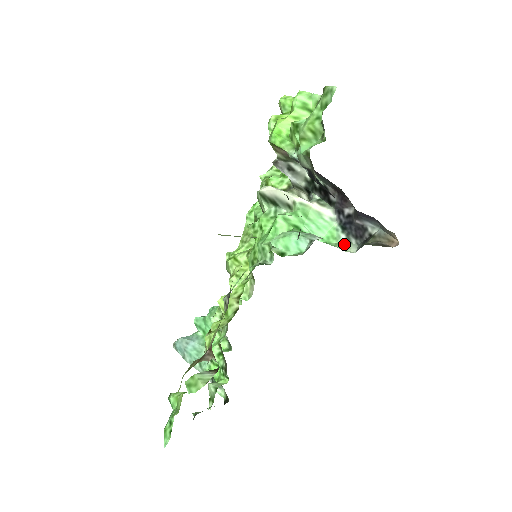
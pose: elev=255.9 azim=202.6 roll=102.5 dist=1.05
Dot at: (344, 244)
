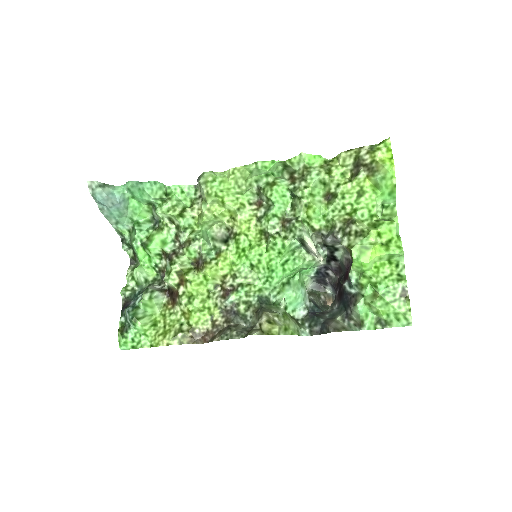
Dot at: (309, 280)
